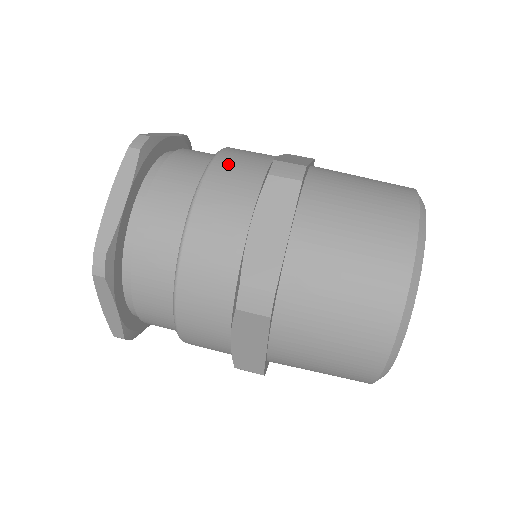
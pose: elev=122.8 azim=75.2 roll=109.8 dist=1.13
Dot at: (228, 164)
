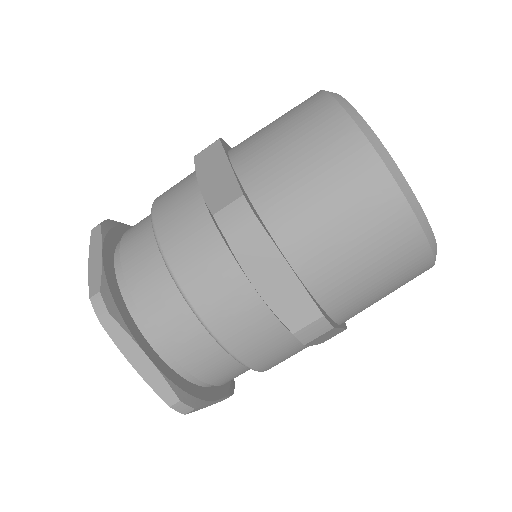
Dot at: (251, 350)
